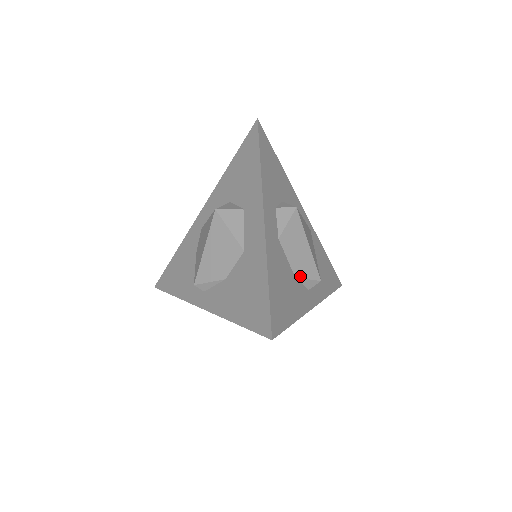
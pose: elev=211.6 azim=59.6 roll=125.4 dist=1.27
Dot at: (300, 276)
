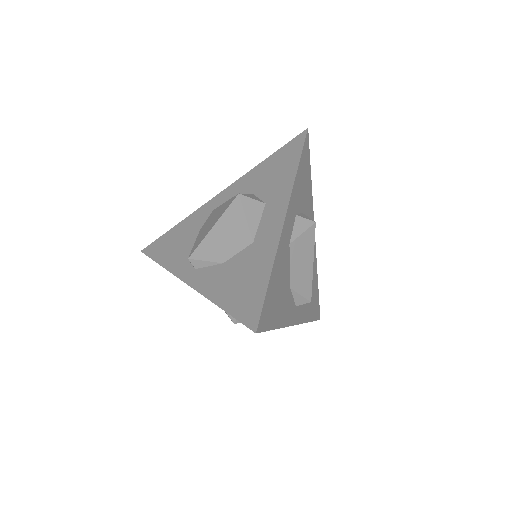
Dot at: (295, 288)
